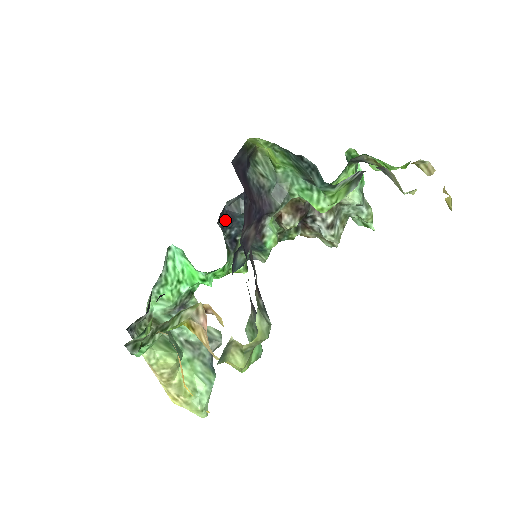
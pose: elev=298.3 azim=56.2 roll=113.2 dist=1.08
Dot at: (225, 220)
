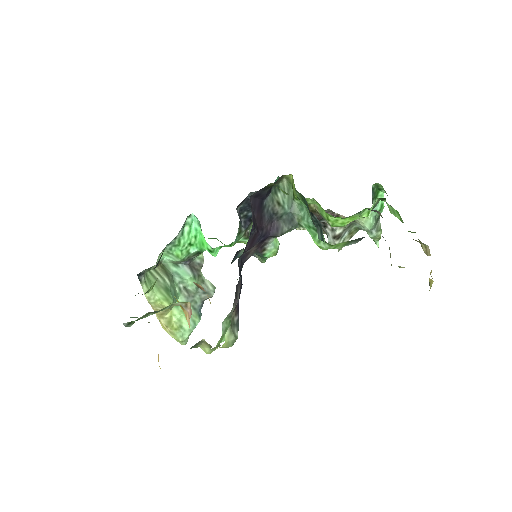
Dot at: (245, 205)
